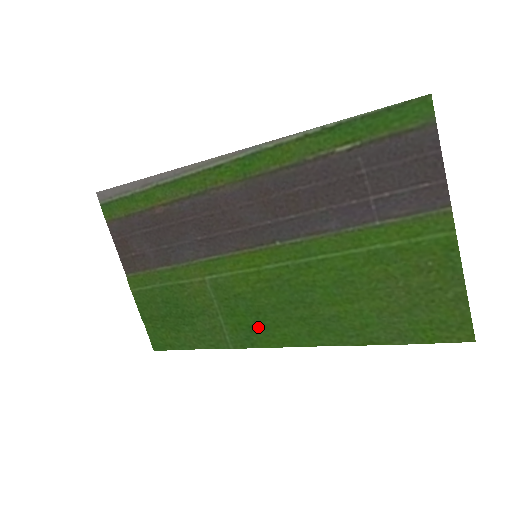
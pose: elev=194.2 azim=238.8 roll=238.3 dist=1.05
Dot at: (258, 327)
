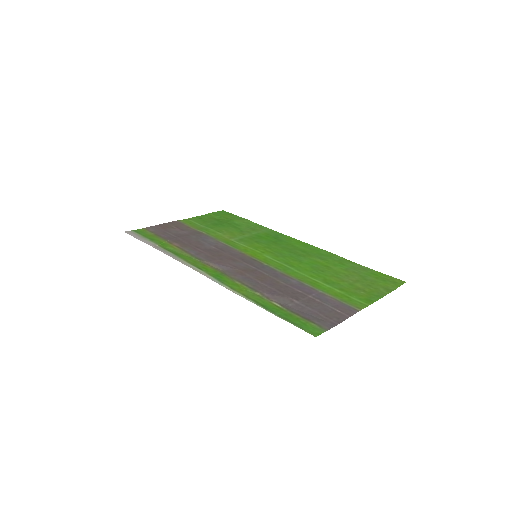
Dot at: (279, 240)
